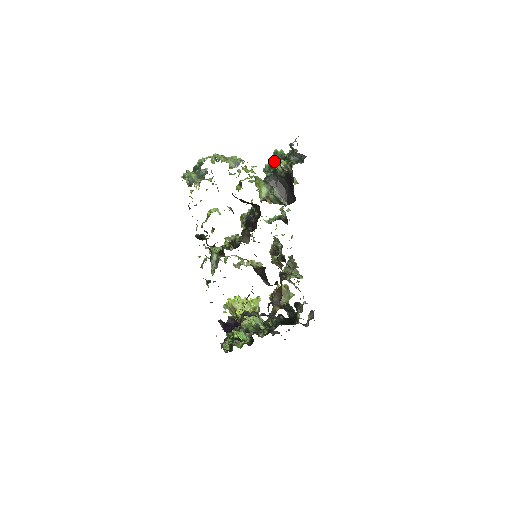
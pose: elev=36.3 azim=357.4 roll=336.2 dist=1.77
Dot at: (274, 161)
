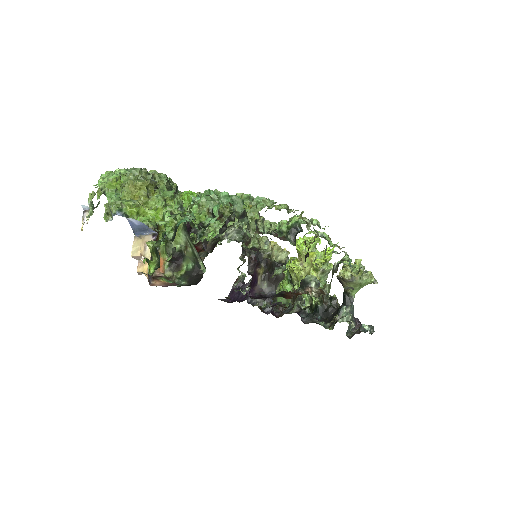
Dot at: occluded
